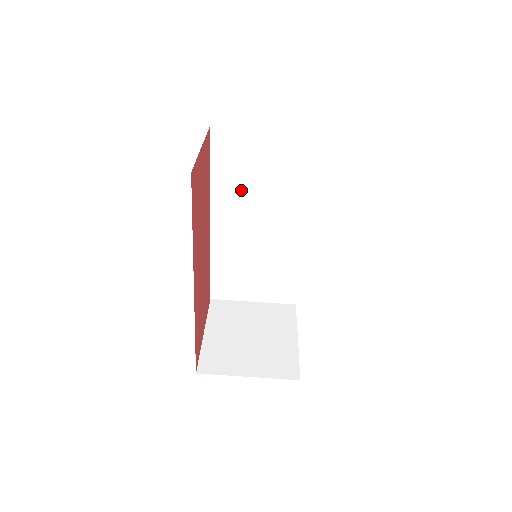
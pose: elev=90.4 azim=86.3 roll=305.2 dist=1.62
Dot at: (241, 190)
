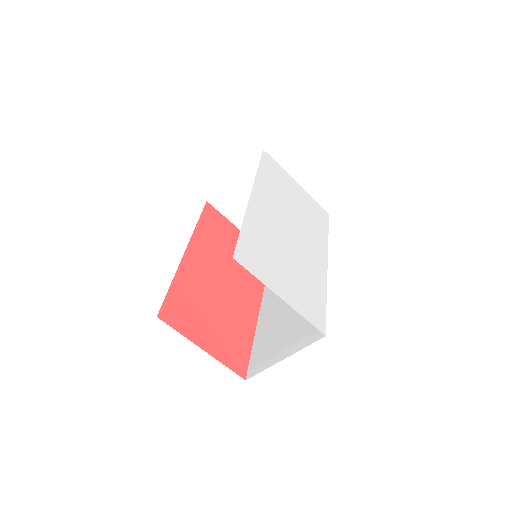
Dot at: occluded
